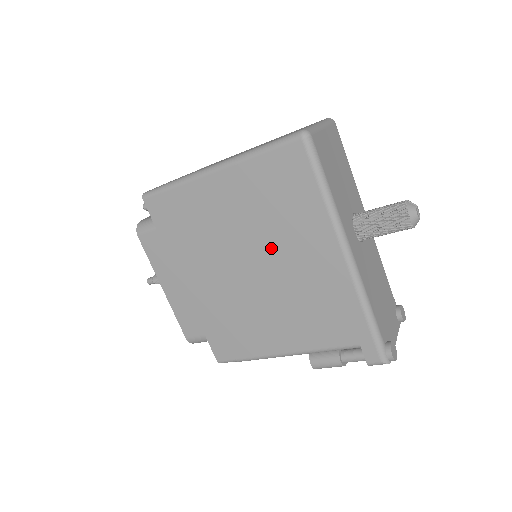
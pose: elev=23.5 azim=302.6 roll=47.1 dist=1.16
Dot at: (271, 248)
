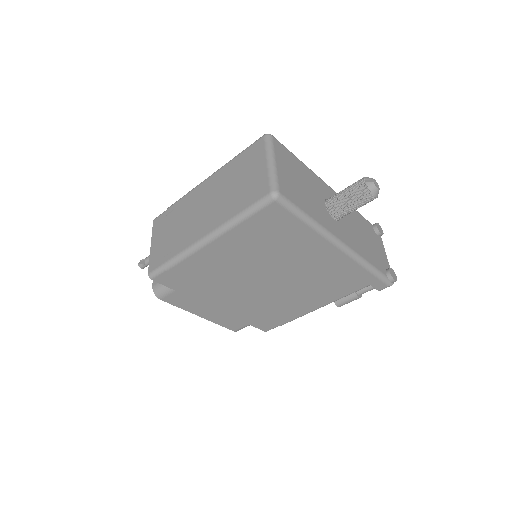
Dot at: (279, 266)
